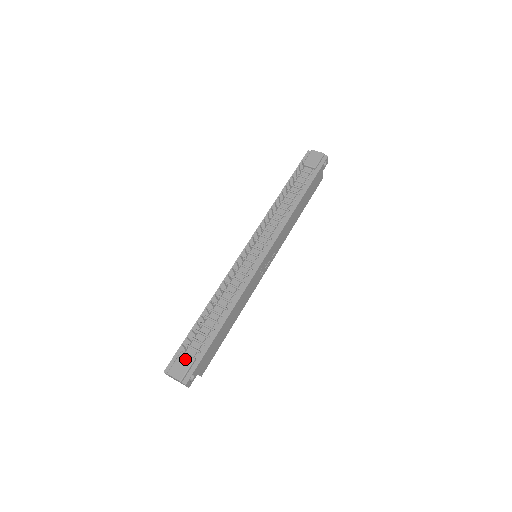
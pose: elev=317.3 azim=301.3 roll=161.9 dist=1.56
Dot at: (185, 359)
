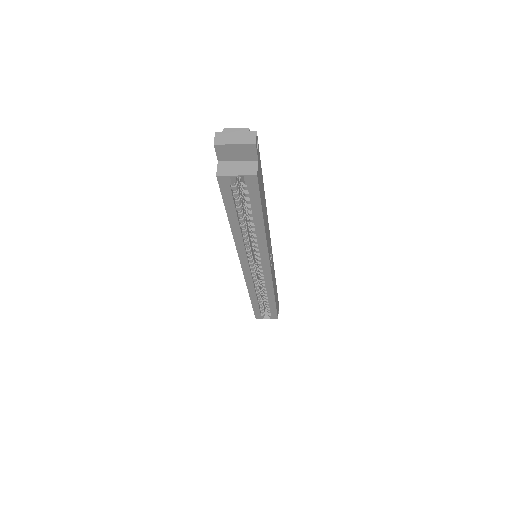
Dot at: occluded
